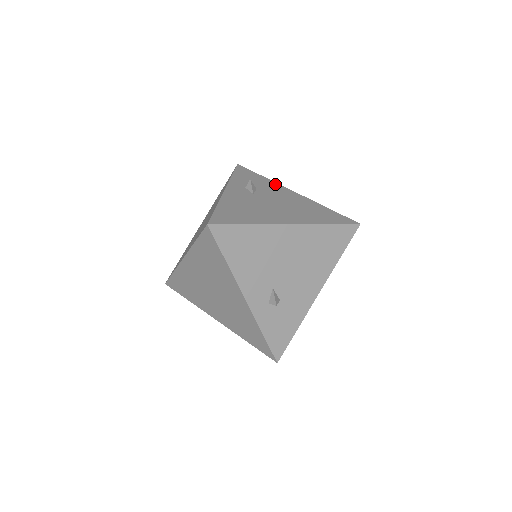
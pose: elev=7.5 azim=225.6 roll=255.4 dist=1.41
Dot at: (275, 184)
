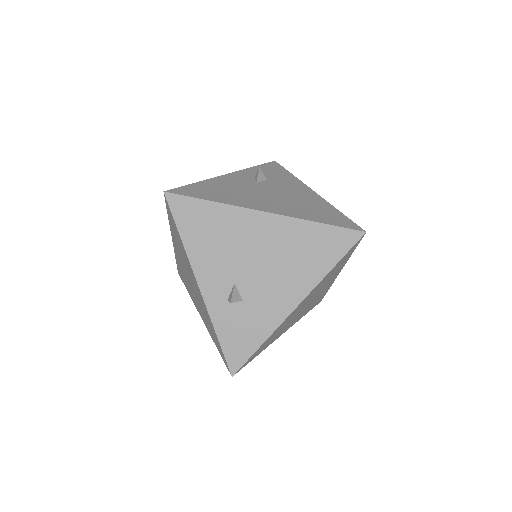
Dot at: (297, 181)
